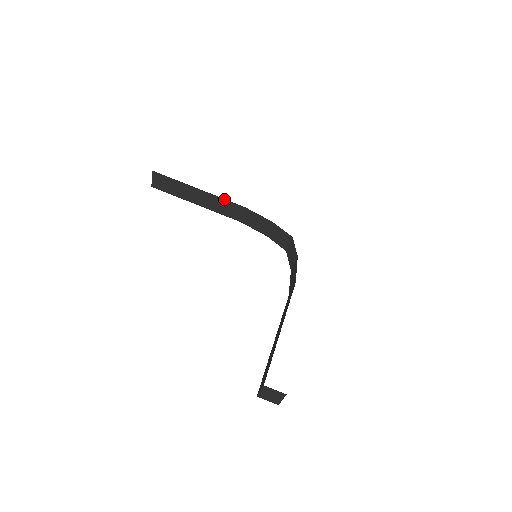
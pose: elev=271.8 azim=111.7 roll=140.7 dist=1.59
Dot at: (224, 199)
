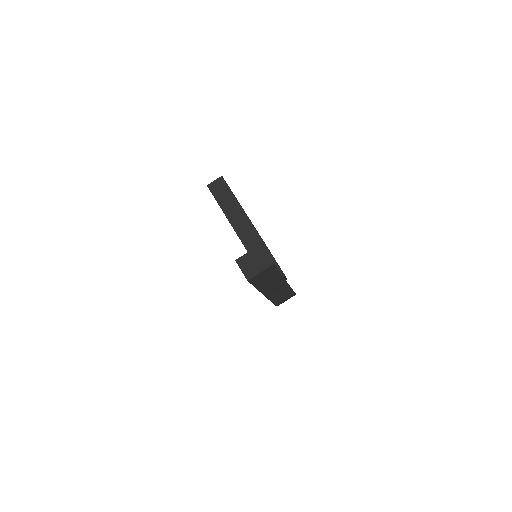
Dot at: (253, 225)
